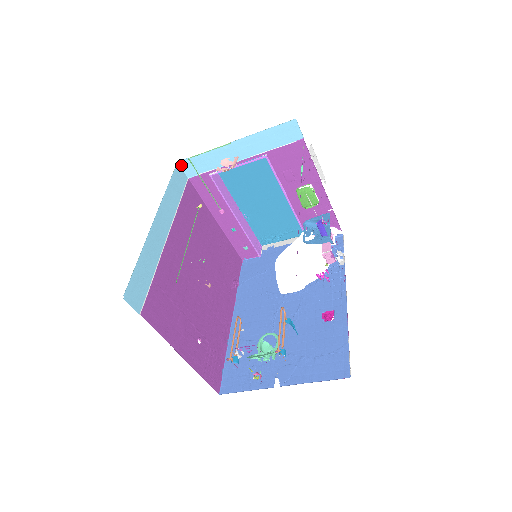
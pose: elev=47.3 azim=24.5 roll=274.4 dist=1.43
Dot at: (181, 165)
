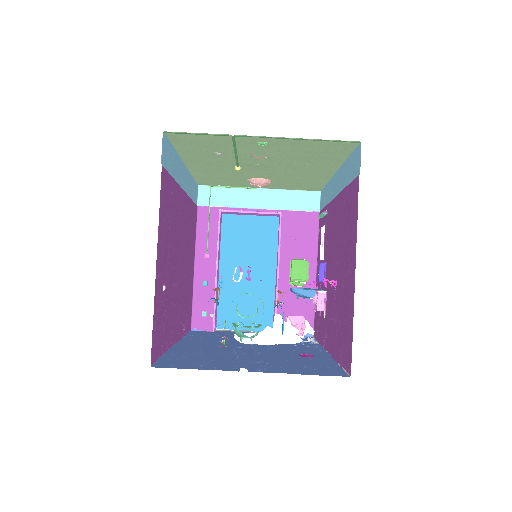
Dot at: (199, 190)
